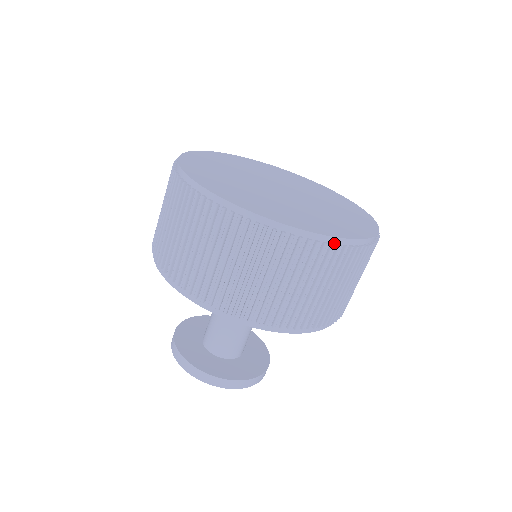
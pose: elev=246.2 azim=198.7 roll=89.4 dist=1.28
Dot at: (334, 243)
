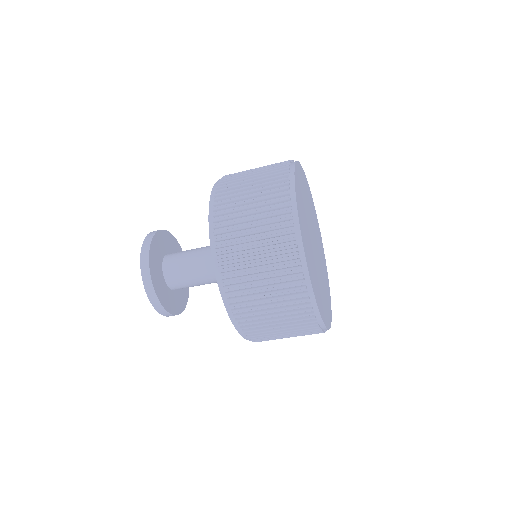
Dot at: (320, 325)
